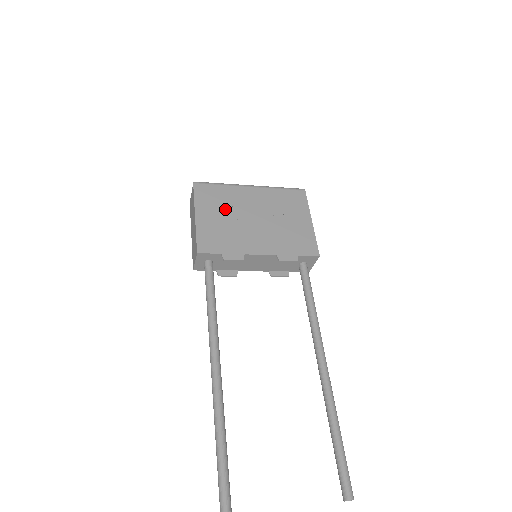
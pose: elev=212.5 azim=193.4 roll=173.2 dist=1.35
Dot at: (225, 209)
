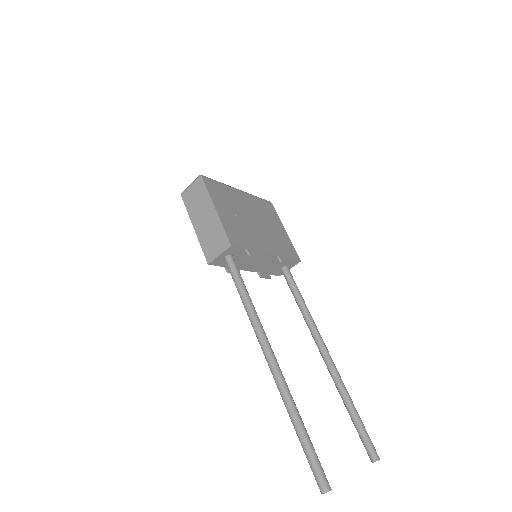
Dot at: (232, 207)
